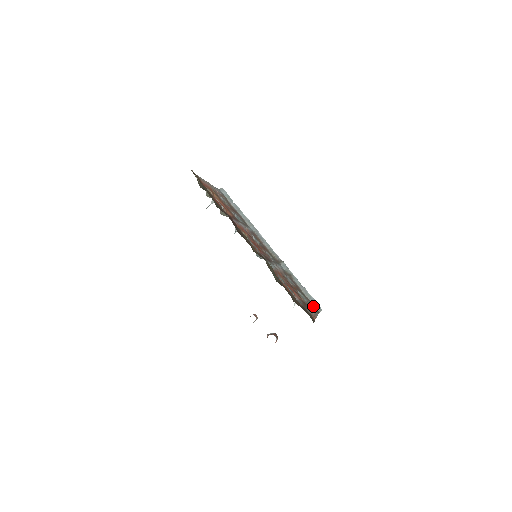
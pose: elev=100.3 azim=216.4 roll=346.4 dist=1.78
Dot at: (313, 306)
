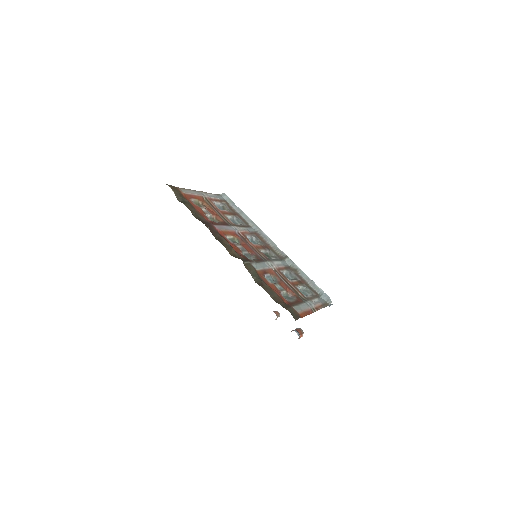
Dot at: (319, 299)
